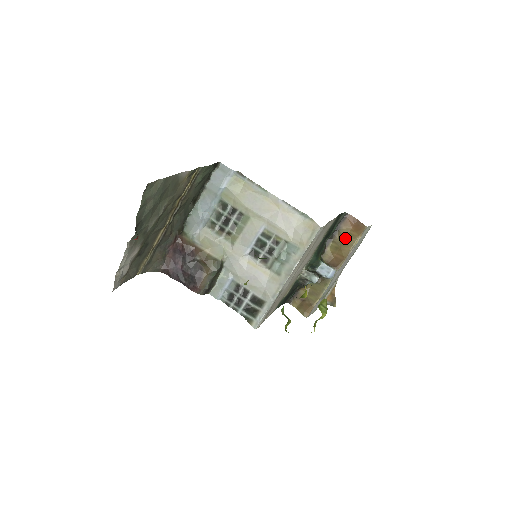
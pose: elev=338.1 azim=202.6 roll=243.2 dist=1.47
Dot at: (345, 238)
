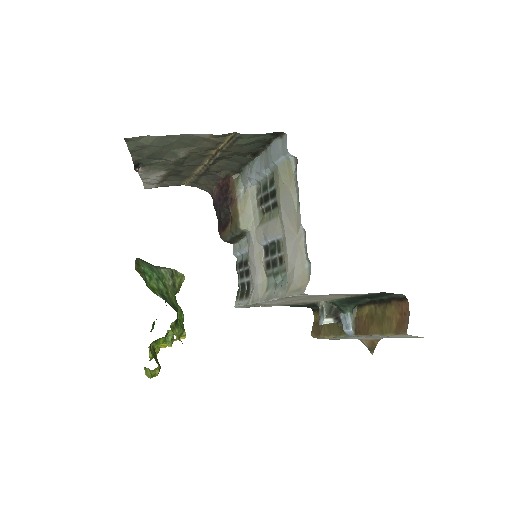
Dot at: (384, 318)
